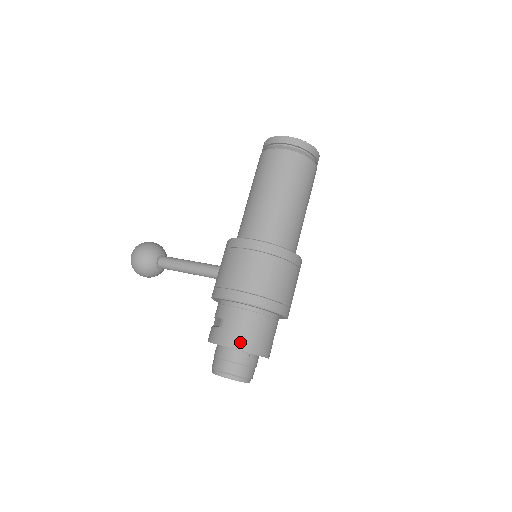
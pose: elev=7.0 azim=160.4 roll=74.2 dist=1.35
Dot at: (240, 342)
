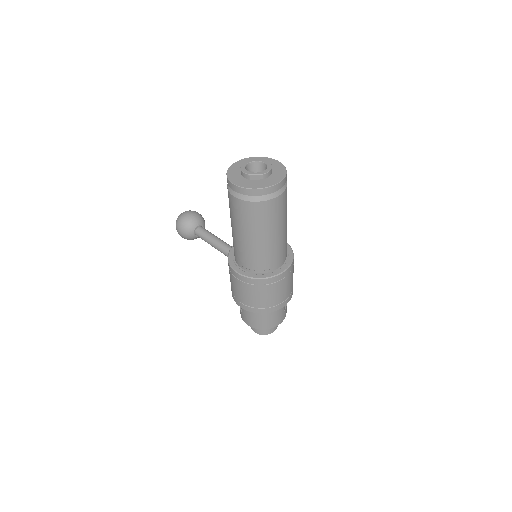
Dot at: (256, 325)
